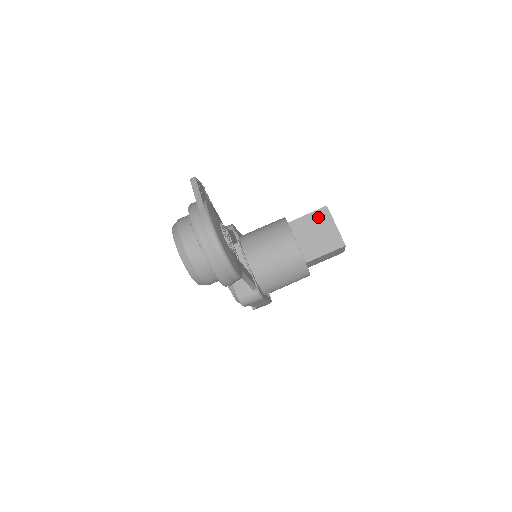
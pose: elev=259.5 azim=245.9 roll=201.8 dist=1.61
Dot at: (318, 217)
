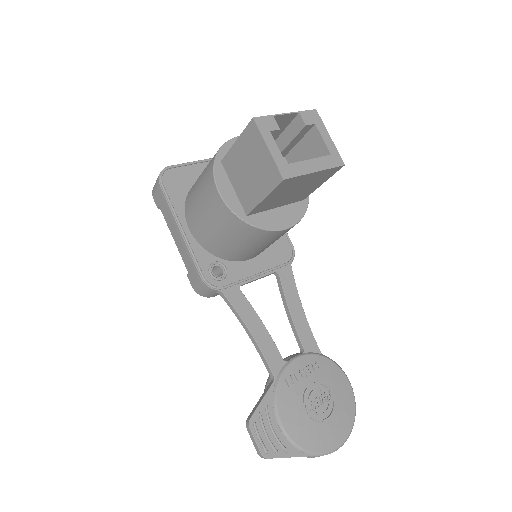
Dot at: (282, 189)
